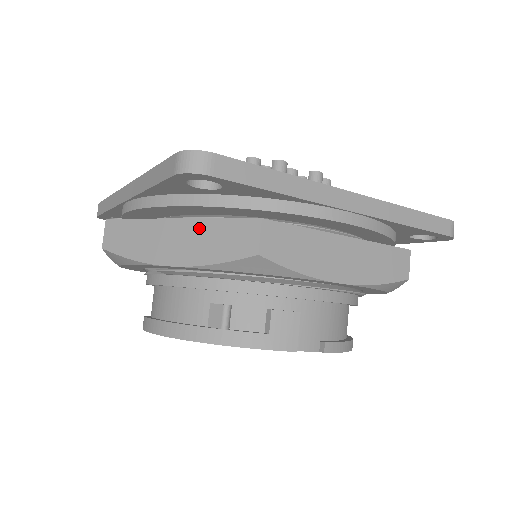
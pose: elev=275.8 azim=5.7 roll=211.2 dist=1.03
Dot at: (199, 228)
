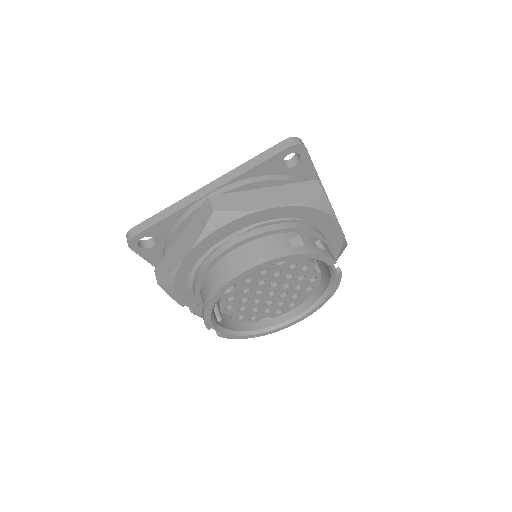
Dot at: (283, 189)
